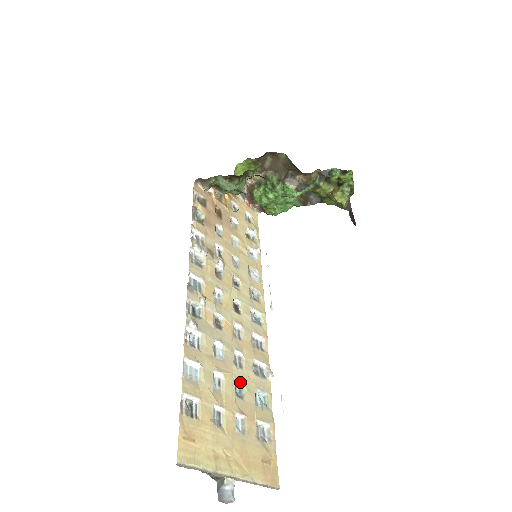
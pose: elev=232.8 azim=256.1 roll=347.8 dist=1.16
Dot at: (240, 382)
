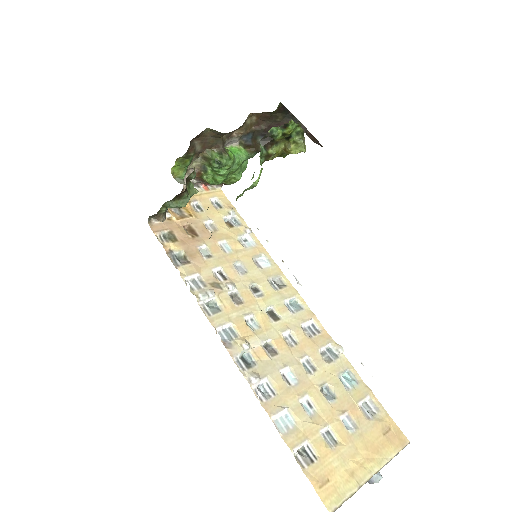
Dot at: (323, 385)
